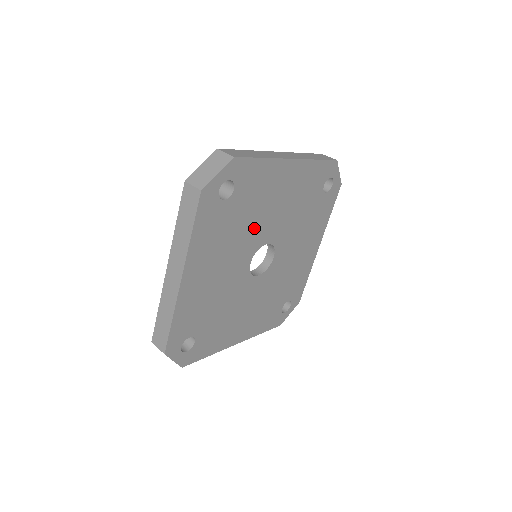
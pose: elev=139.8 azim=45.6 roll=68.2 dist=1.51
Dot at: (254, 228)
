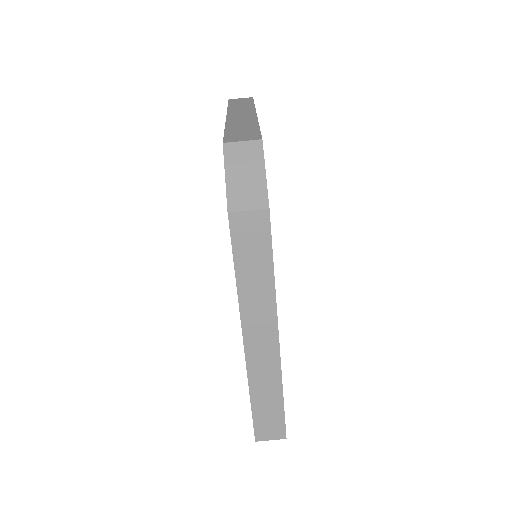
Dot at: occluded
